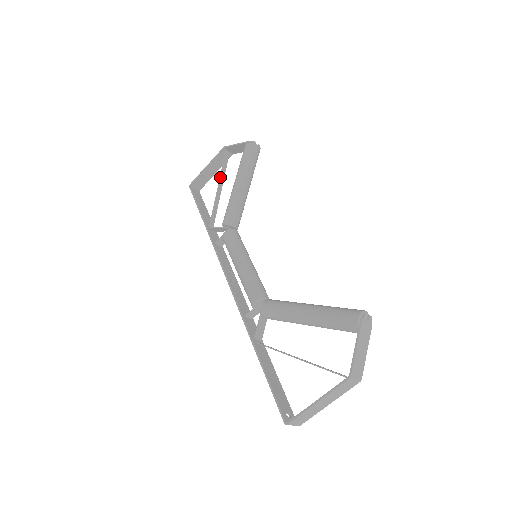
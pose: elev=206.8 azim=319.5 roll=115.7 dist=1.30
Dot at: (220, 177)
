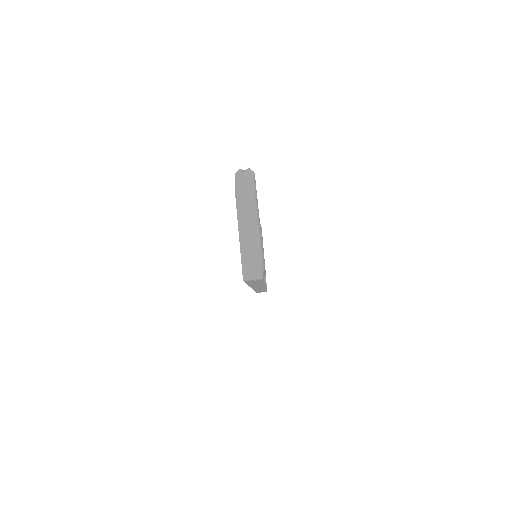
Dot at: occluded
